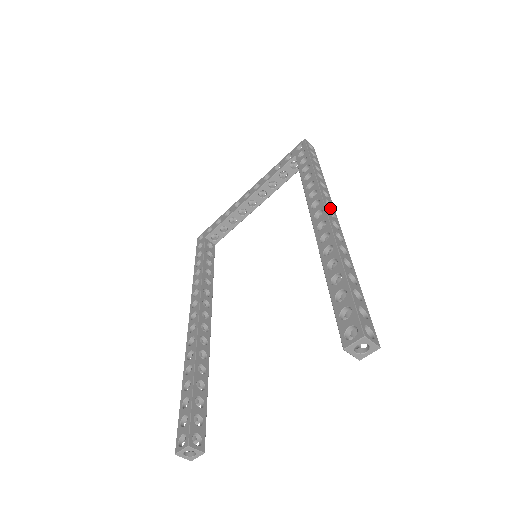
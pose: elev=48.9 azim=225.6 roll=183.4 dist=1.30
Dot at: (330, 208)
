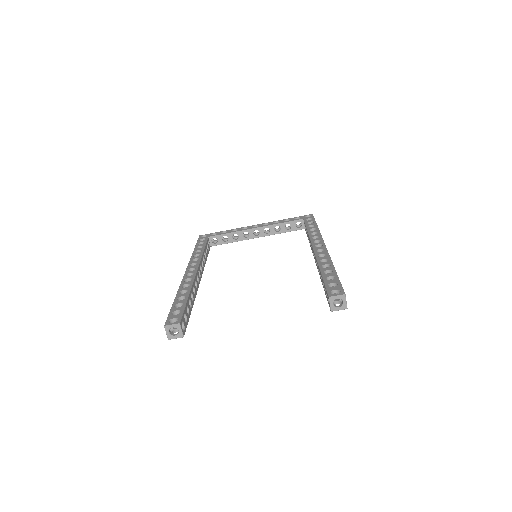
Dot at: occluded
